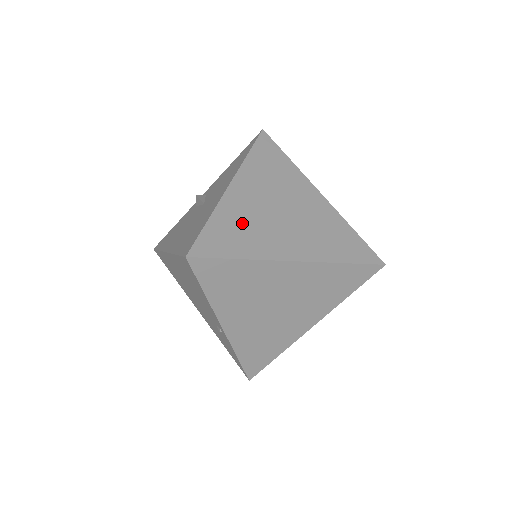
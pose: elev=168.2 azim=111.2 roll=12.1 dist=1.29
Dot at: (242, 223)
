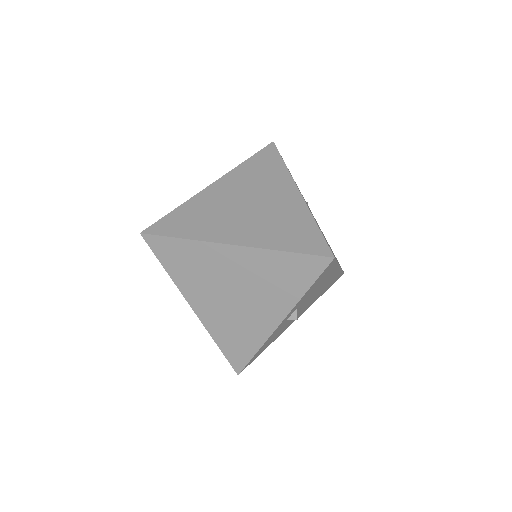
Dot at: (203, 212)
